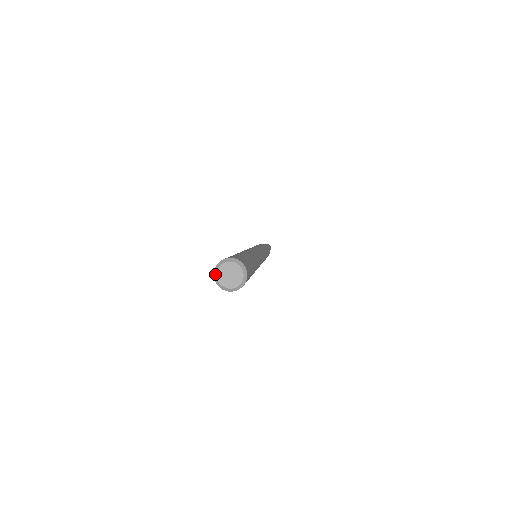
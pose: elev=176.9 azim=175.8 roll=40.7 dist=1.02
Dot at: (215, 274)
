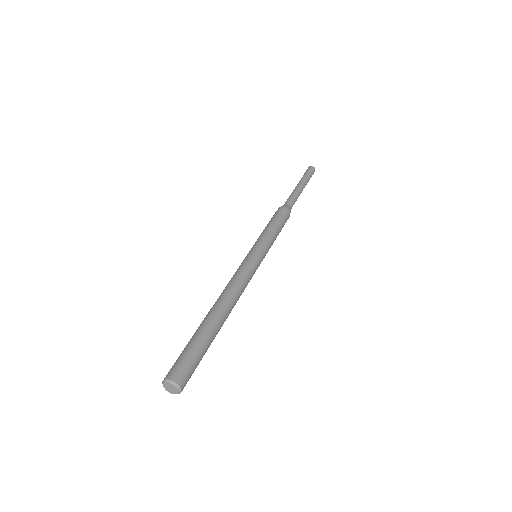
Dot at: (165, 381)
